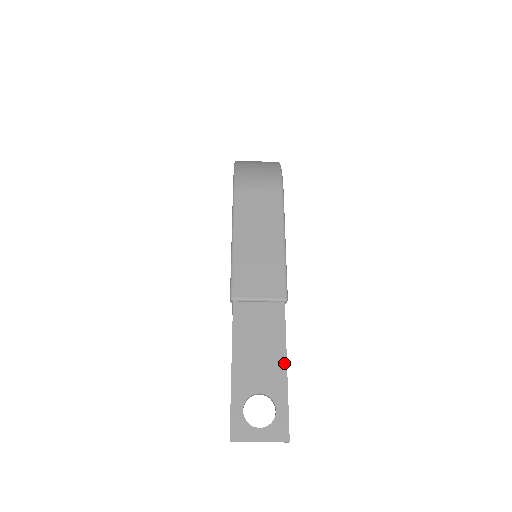
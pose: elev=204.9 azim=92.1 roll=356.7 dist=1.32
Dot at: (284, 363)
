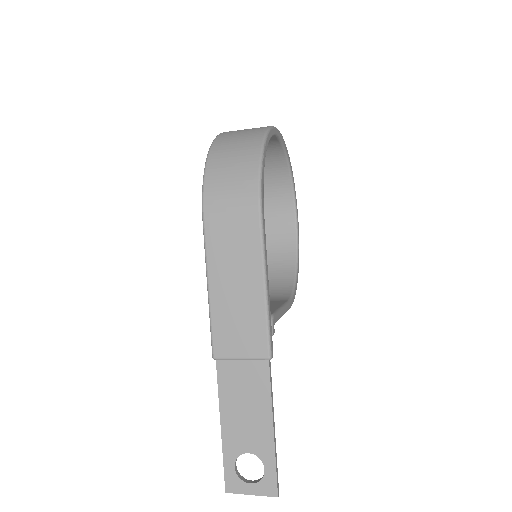
Dot at: (270, 426)
